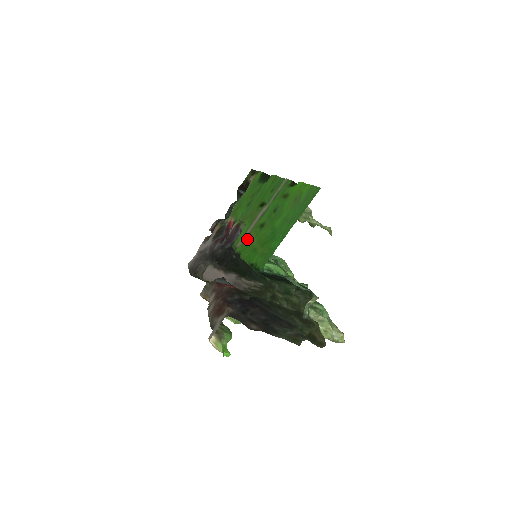
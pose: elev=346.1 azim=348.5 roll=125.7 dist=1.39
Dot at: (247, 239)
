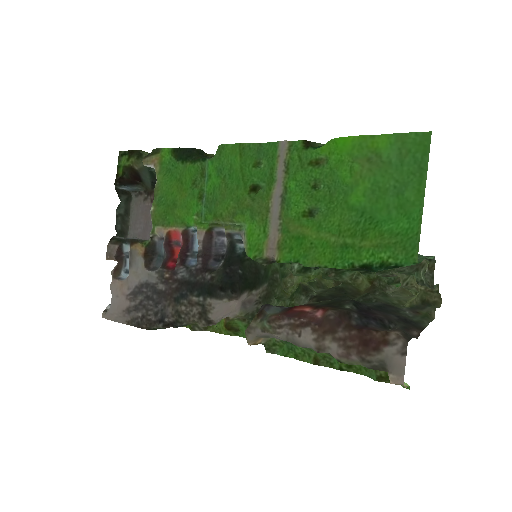
Dot at: (291, 240)
